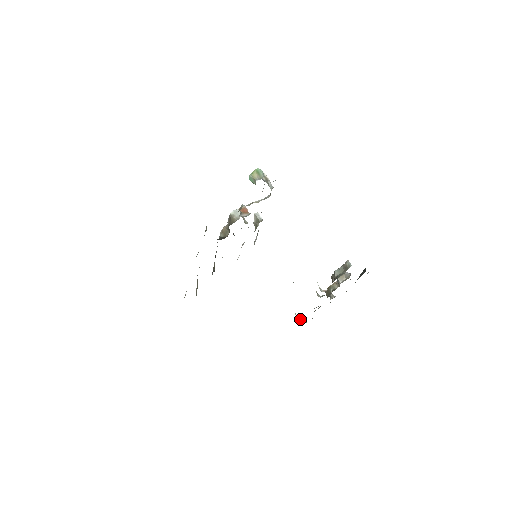
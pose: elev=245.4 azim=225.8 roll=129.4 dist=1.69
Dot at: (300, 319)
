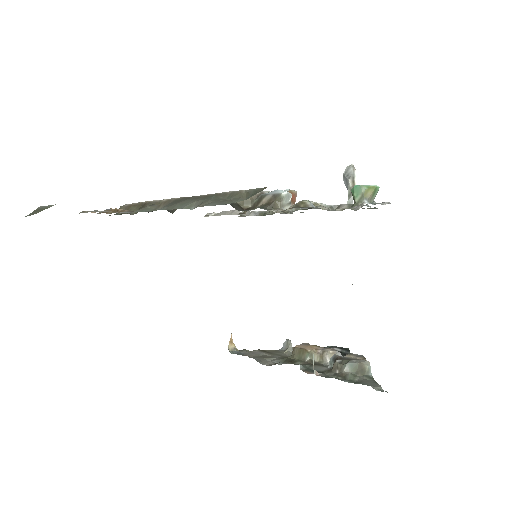
Dot at: occluded
